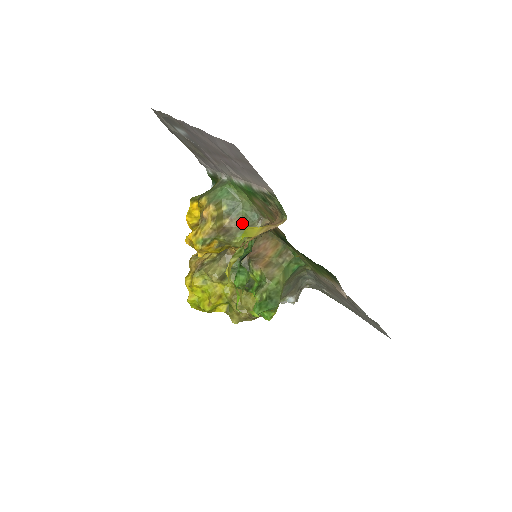
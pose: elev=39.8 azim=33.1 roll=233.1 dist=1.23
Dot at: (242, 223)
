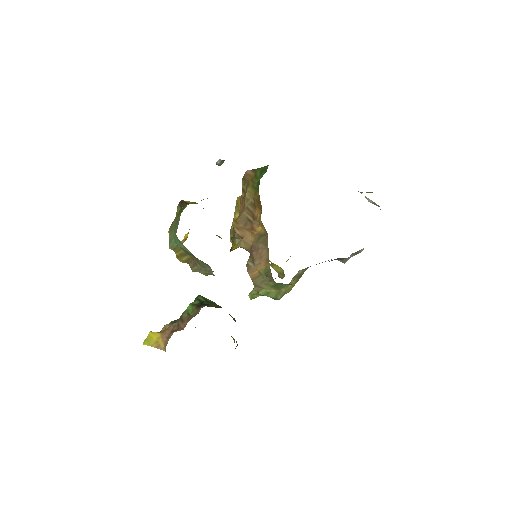
Dot at: (202, 266)
